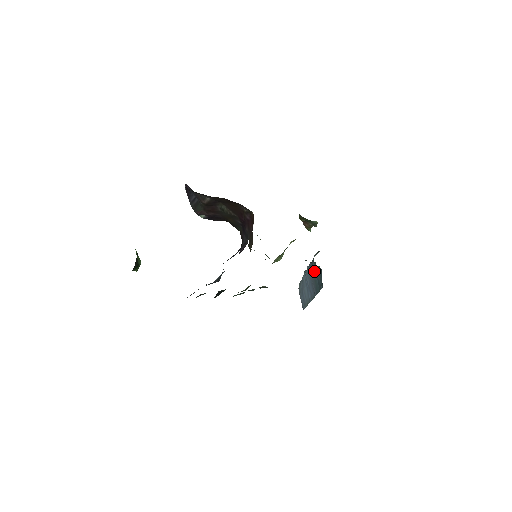
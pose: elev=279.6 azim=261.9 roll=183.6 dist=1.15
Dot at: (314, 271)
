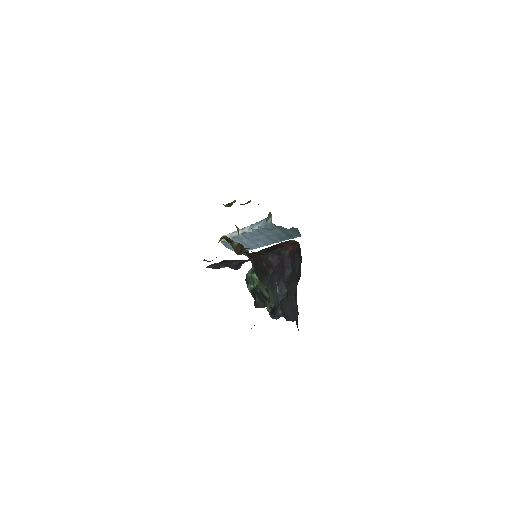
Dot at: (276, 231)
